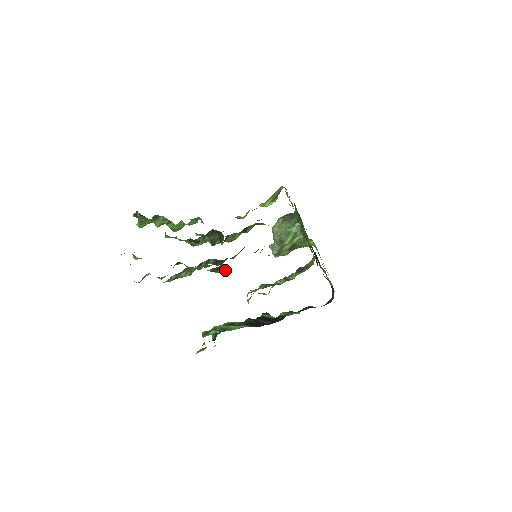
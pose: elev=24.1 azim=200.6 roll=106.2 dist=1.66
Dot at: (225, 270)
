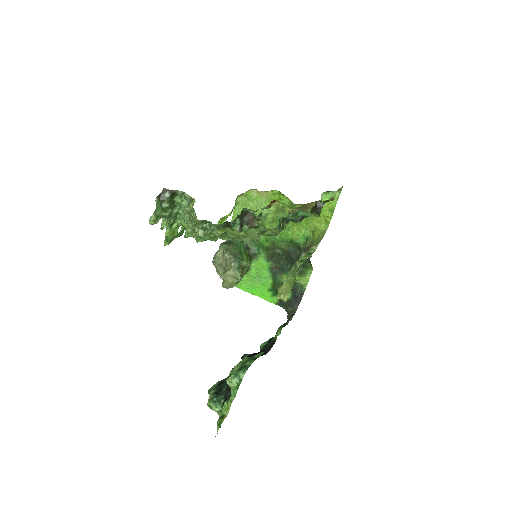
Dot at: (316, 212)
